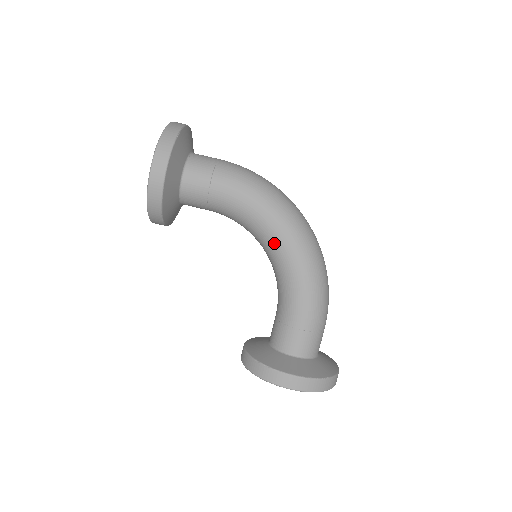
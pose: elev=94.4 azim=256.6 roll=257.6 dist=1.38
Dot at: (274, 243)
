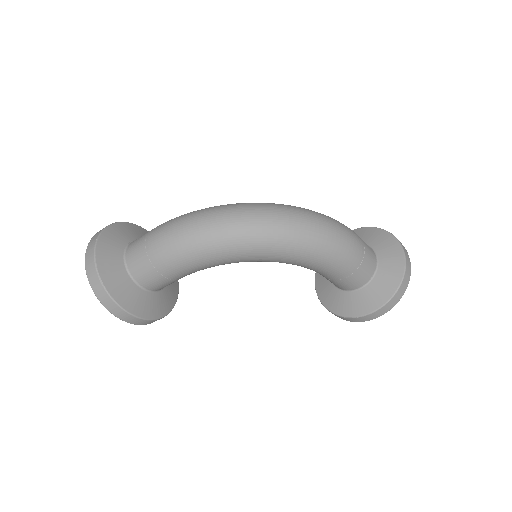
Dot at: (257, 261)
